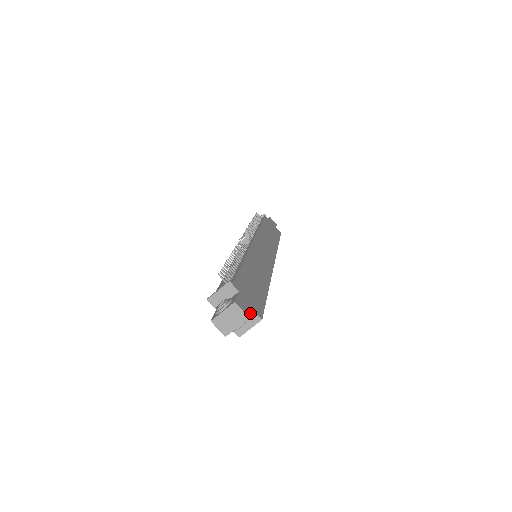
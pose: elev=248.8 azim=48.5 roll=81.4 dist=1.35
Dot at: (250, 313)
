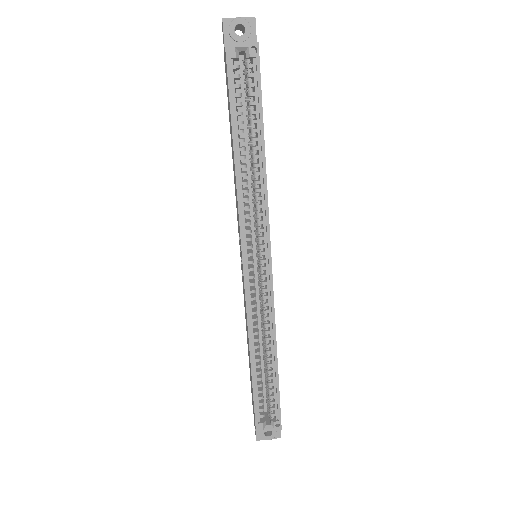
Dot at: occluded
